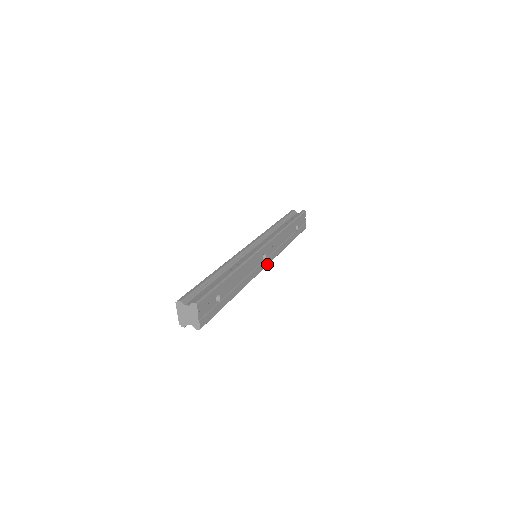
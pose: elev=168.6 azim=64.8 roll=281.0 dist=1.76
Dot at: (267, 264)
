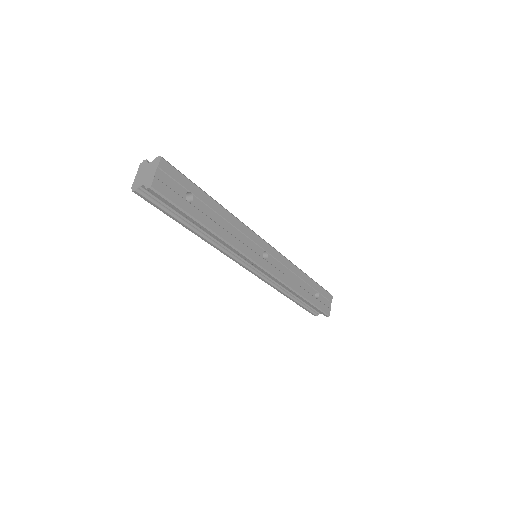
Dot at: (266, 268)
